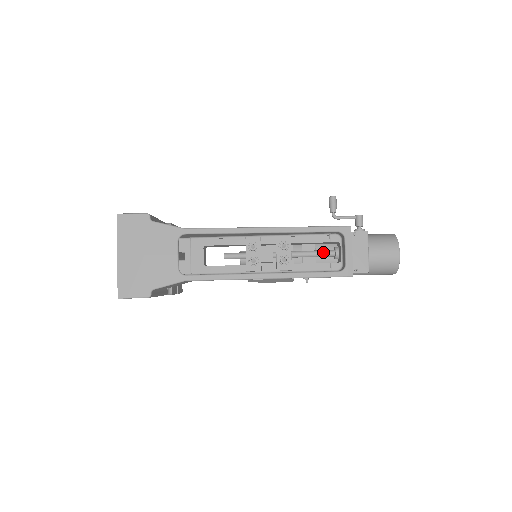
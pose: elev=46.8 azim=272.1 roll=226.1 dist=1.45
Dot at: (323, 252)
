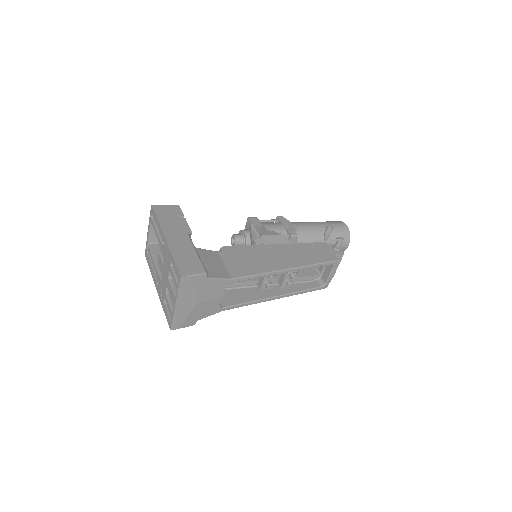
Dot at: occluded
